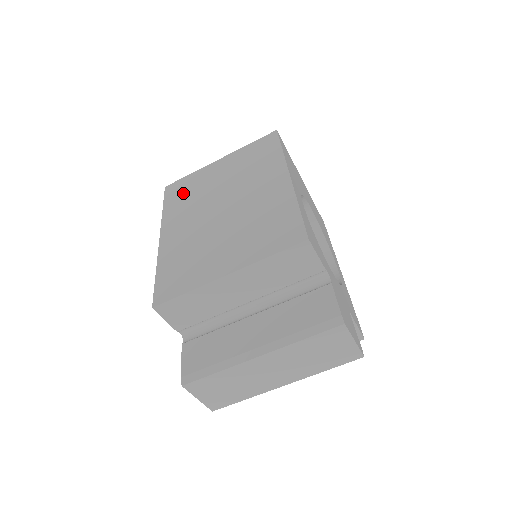
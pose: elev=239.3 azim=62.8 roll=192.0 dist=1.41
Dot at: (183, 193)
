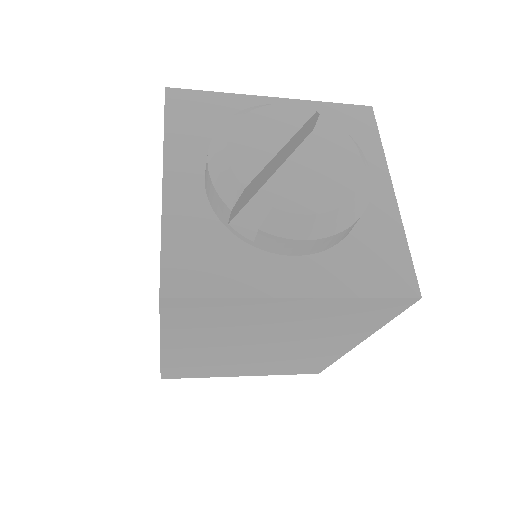
Dot at: (206, 321)
